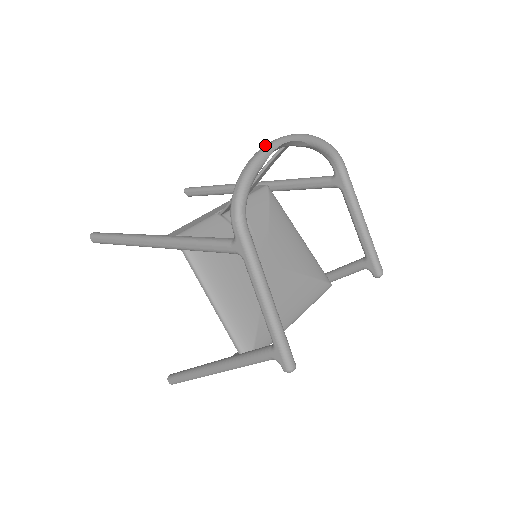
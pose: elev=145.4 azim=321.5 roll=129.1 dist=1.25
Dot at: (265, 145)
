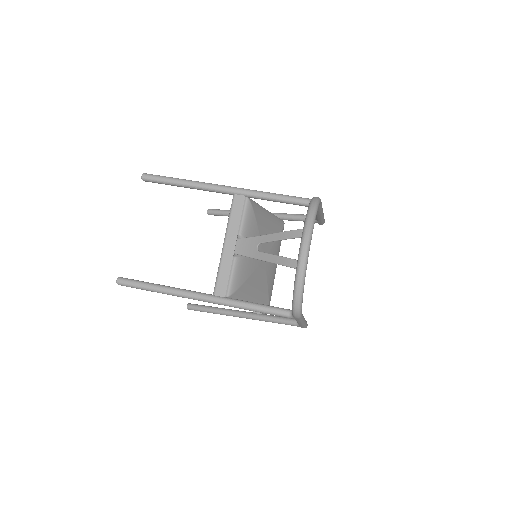
Dot at: (302, 260)
